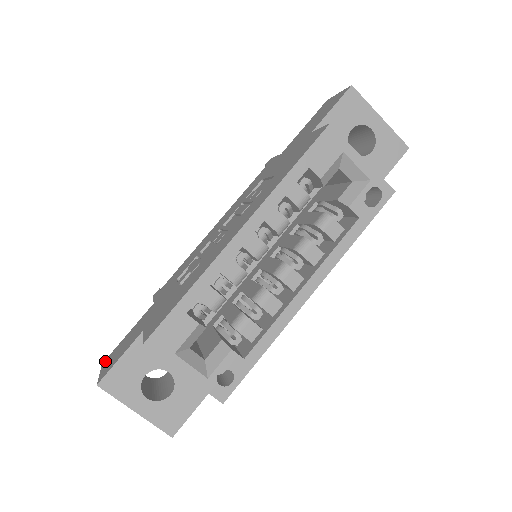
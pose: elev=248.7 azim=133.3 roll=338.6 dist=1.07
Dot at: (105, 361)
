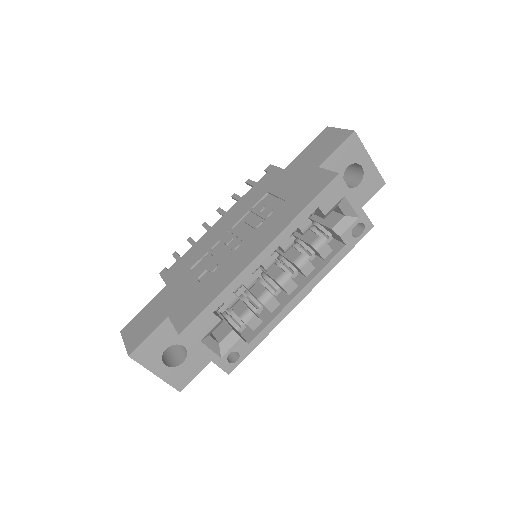
Dot at: (124, 330)
